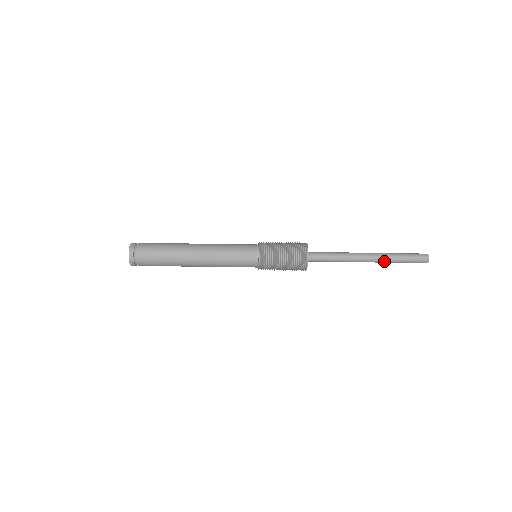
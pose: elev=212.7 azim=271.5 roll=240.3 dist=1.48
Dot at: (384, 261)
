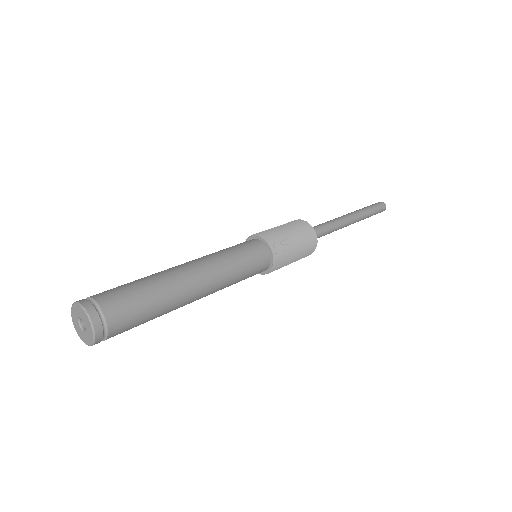
Dot at: occluded
